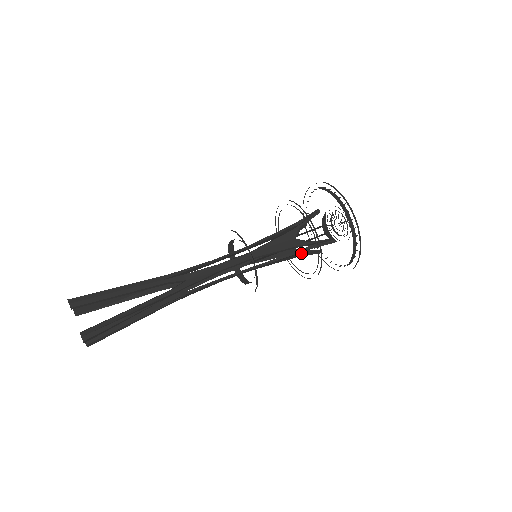
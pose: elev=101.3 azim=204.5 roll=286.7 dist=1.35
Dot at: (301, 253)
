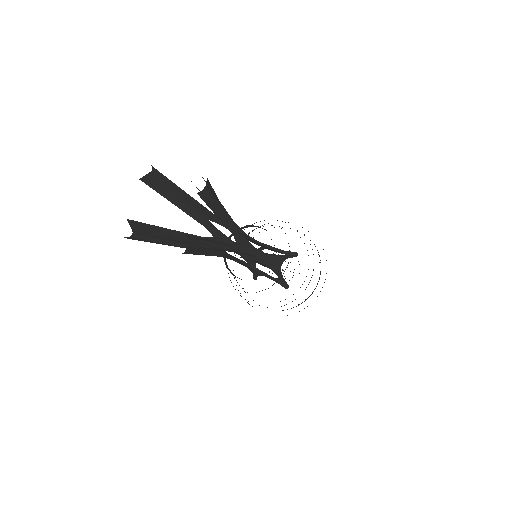
Dot at: (280, 273)
